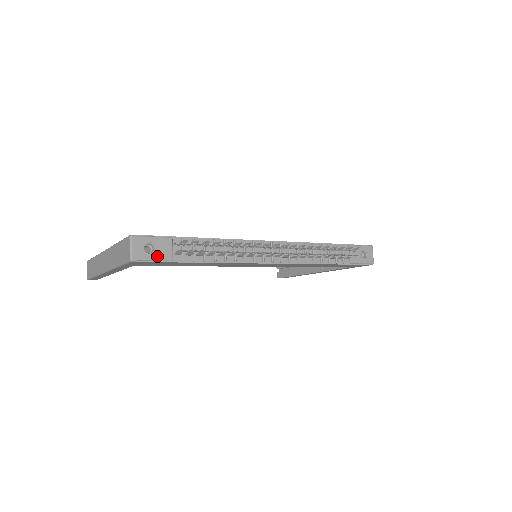
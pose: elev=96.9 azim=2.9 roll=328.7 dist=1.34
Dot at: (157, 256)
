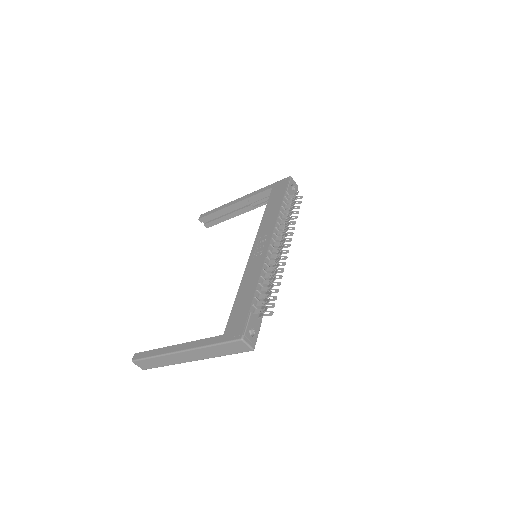
Dot at: (257, 331)
